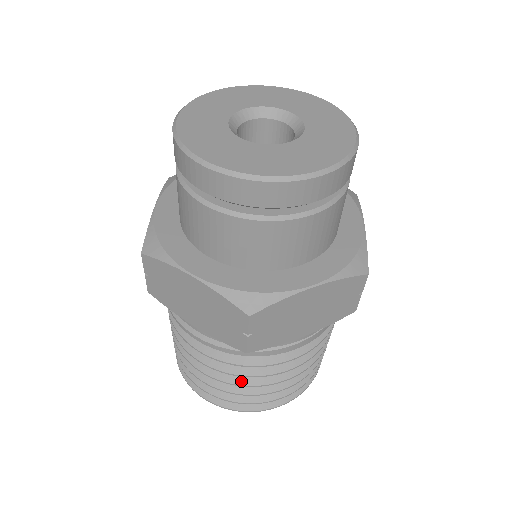
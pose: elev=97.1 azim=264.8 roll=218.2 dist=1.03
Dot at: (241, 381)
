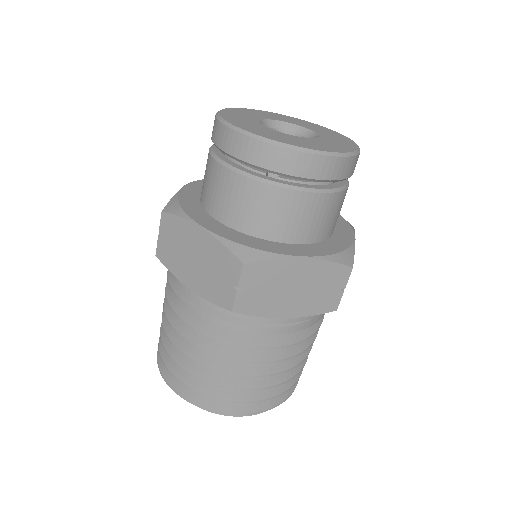
Dot at: (217, 366)
